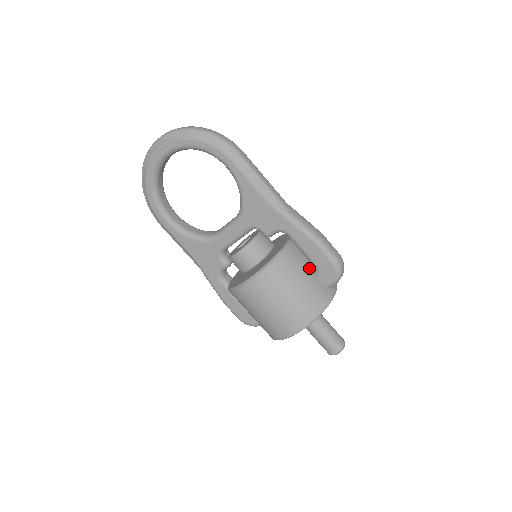
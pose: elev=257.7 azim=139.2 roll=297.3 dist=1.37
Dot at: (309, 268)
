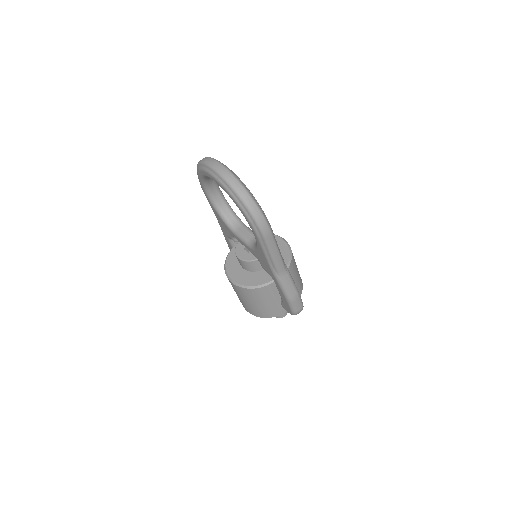
Dot at: (279, 297)
